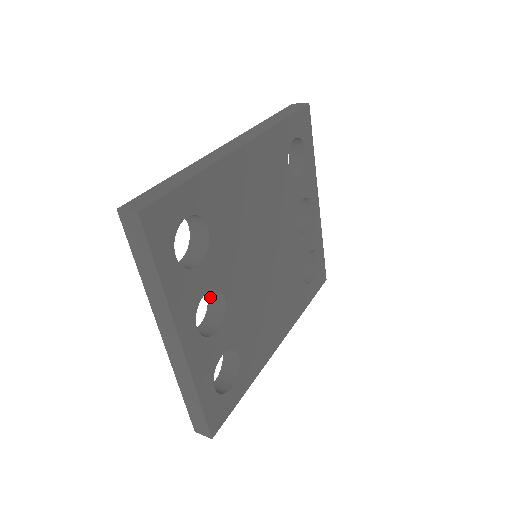
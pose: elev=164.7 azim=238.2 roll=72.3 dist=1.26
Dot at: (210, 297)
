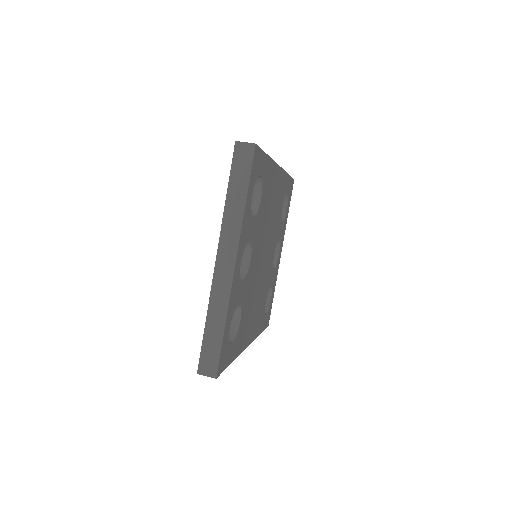
Dot at: occluded
